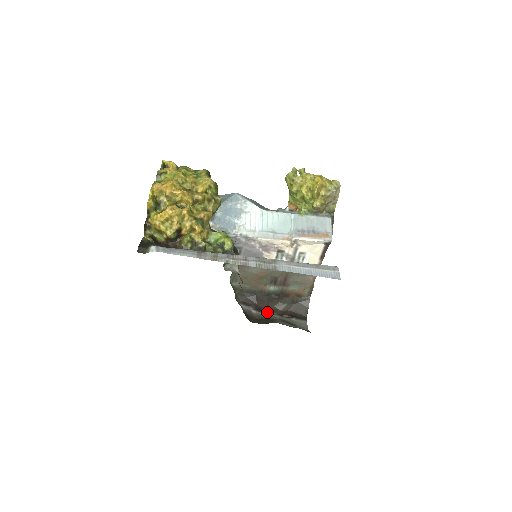
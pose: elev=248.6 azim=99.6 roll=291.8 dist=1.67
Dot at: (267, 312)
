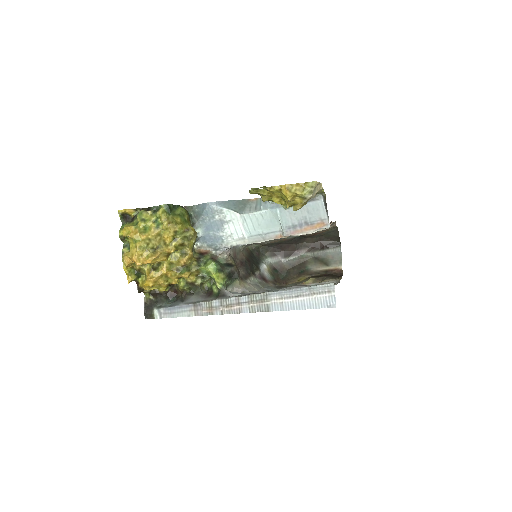
Dot at: (297, 253)
